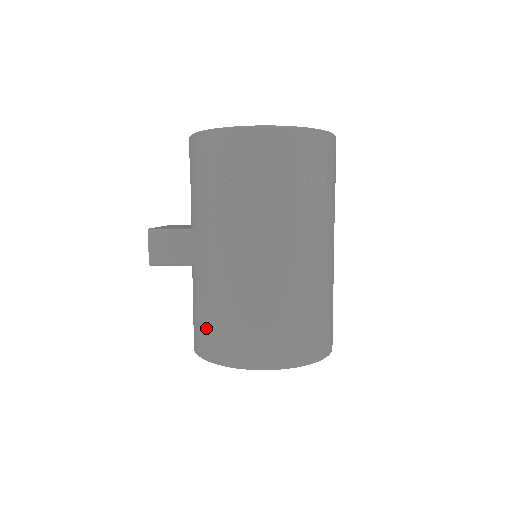
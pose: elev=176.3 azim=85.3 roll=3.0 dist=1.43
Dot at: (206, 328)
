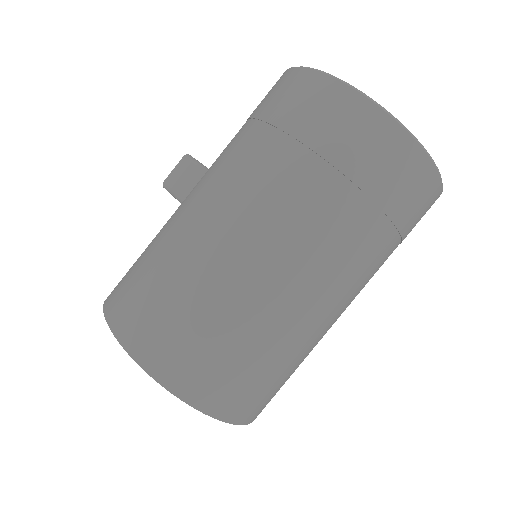
Dot at: occluded
